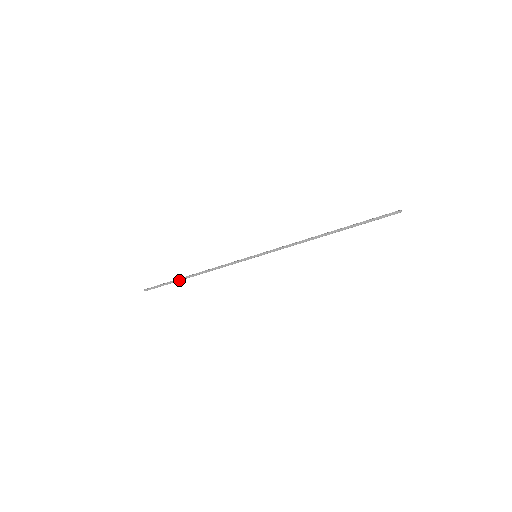
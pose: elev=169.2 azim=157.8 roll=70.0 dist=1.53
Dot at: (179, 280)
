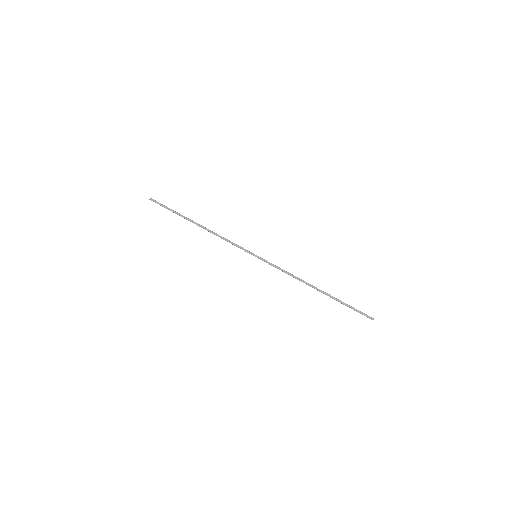
Dot at: (184, 217)
